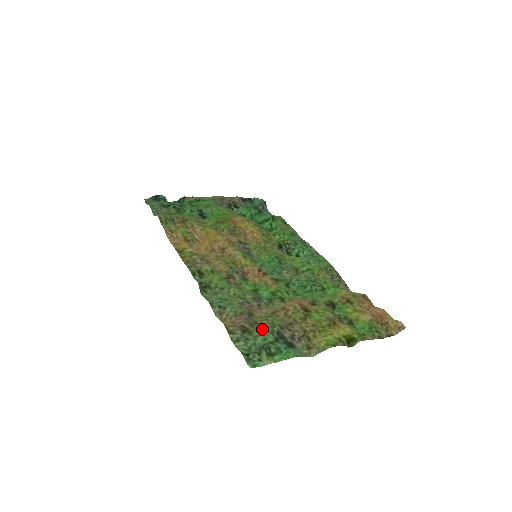
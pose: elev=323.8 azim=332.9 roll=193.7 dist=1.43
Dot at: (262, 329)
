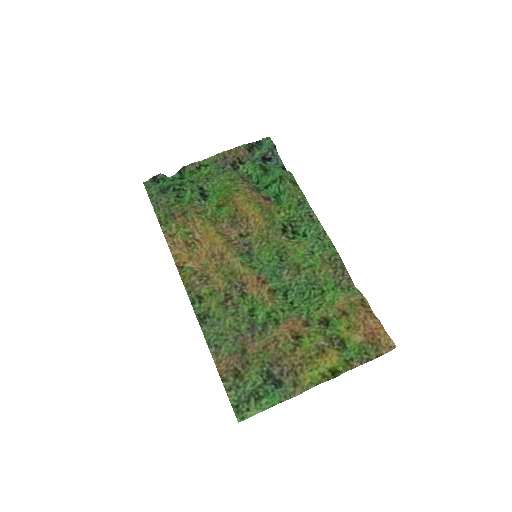
Dot at: (252, 371)
